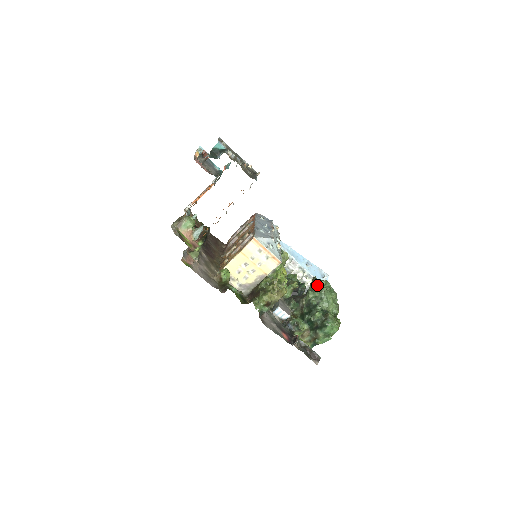
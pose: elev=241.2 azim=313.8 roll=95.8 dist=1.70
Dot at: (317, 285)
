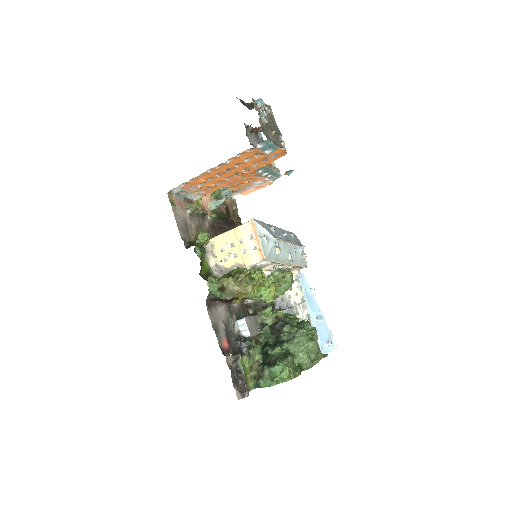
Dot at: (301, 324)
